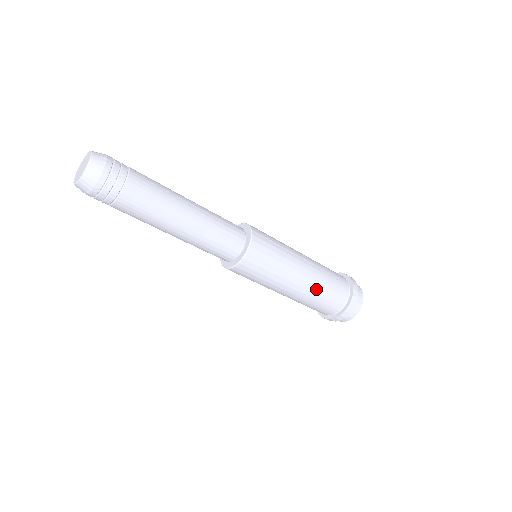
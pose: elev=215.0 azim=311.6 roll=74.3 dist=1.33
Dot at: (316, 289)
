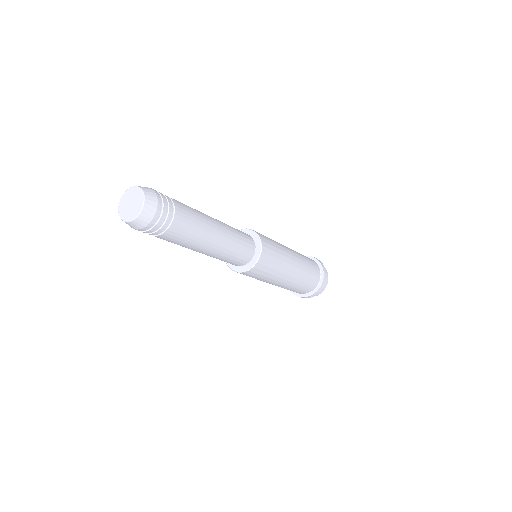
Dot at: (282, 287)
